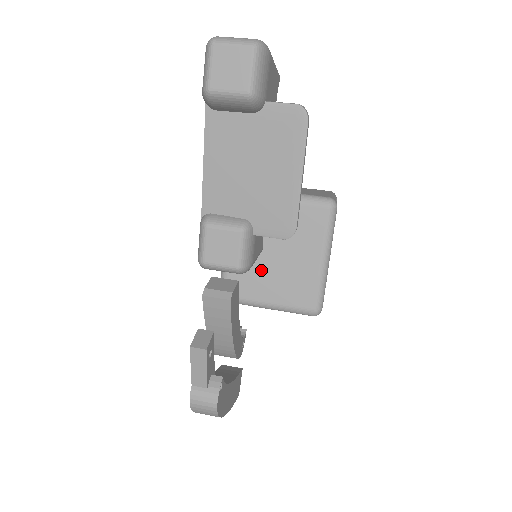
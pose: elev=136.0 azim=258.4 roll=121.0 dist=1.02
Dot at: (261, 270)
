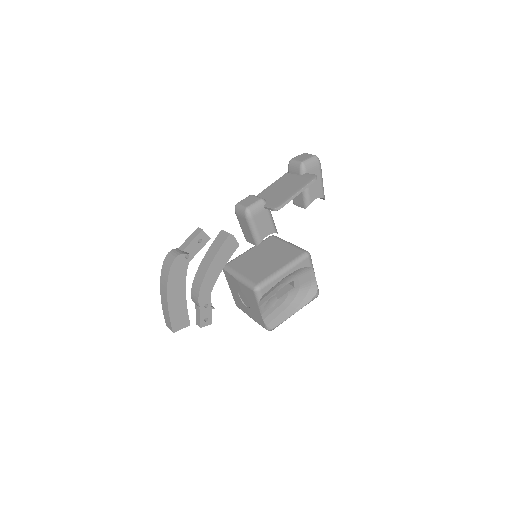
Dot at: (252, 262)
